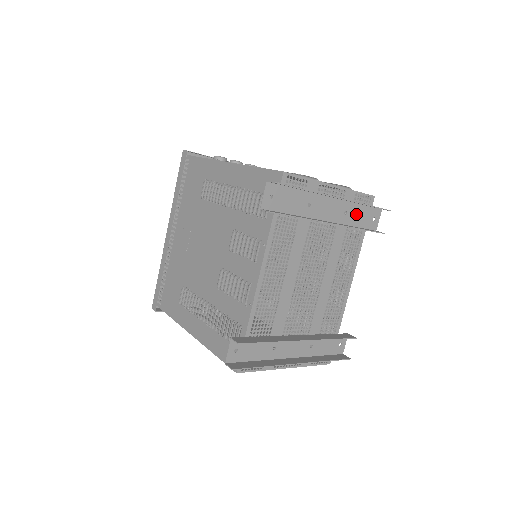
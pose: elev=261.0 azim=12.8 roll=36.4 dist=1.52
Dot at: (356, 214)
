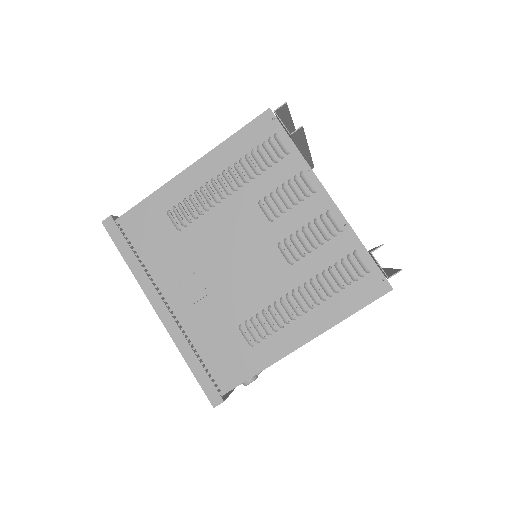
Dot at: occluded
